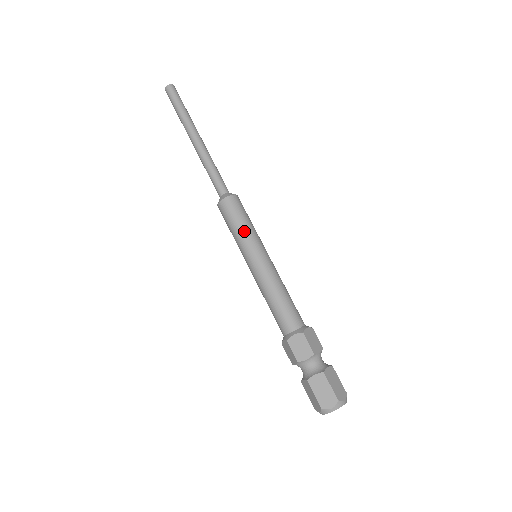
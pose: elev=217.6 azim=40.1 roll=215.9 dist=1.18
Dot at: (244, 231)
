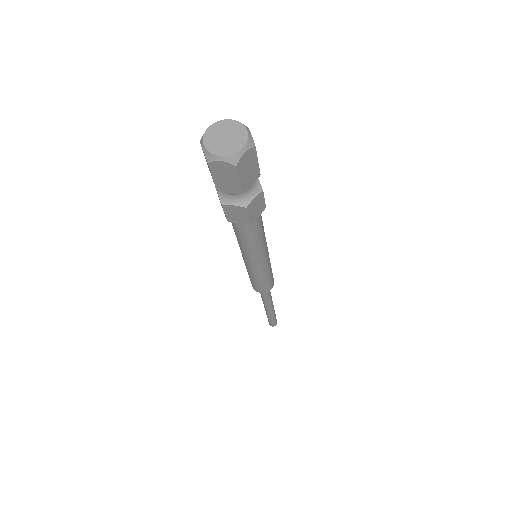
Dot at: occluded
